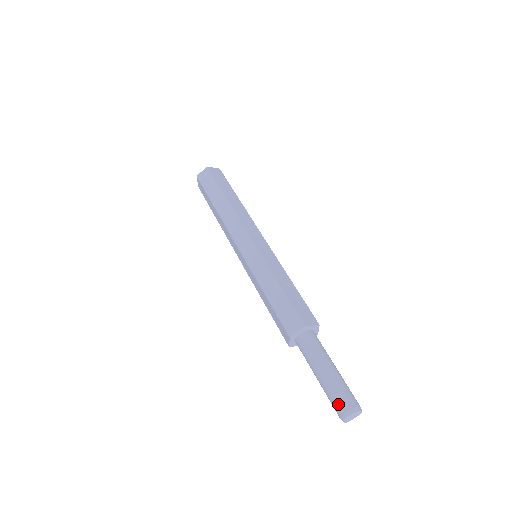
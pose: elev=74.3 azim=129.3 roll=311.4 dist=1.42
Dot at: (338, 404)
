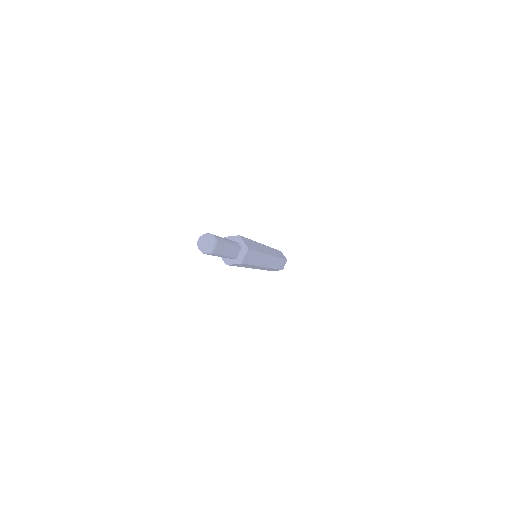
Dot at: occluded
